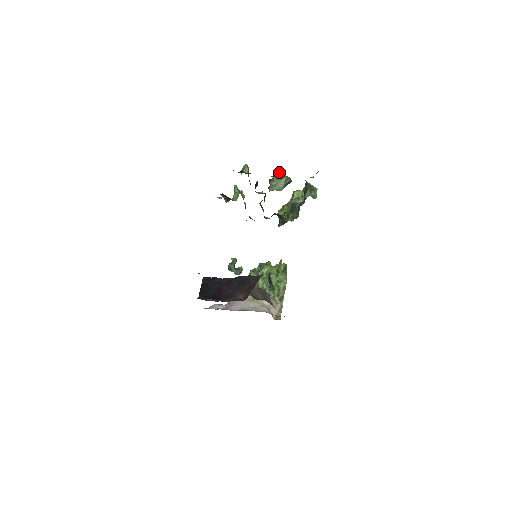
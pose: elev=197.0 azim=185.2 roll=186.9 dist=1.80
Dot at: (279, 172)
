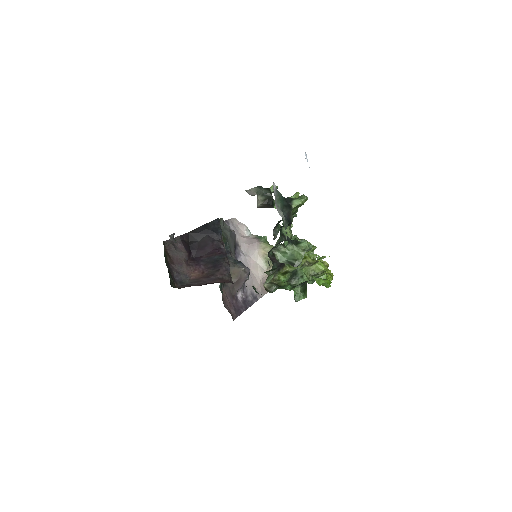
Dot at: (301, 246)
